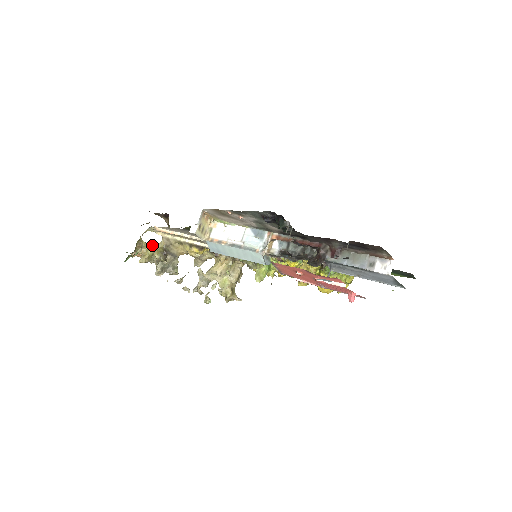
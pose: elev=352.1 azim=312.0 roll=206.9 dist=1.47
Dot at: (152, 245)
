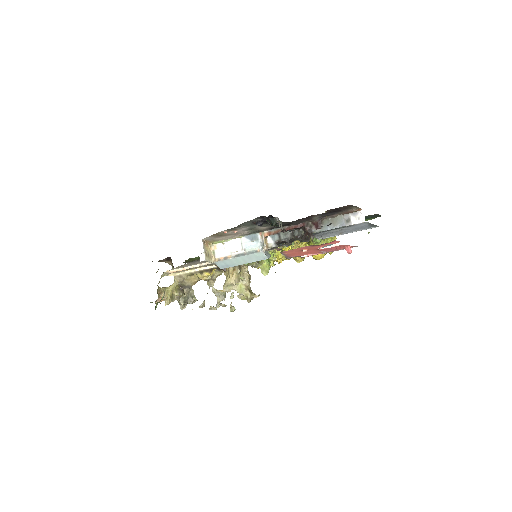
Dot at: (169, 287)
